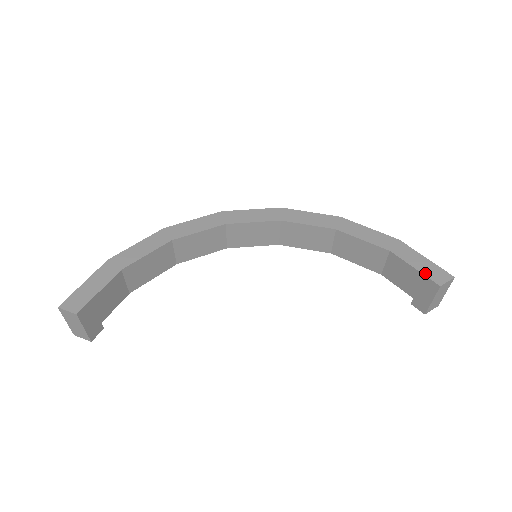
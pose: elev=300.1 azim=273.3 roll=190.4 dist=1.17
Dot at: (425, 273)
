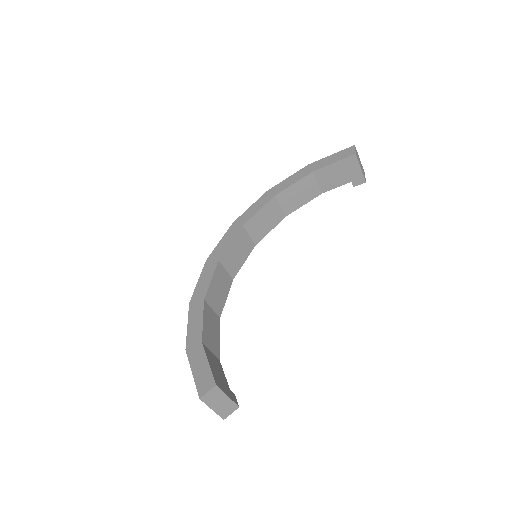
Dot at: (341, 158)
